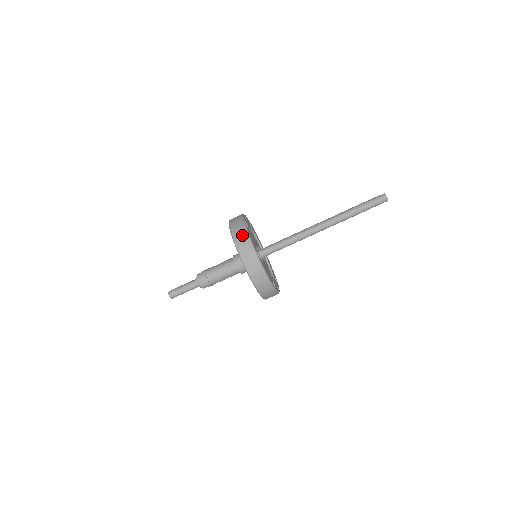
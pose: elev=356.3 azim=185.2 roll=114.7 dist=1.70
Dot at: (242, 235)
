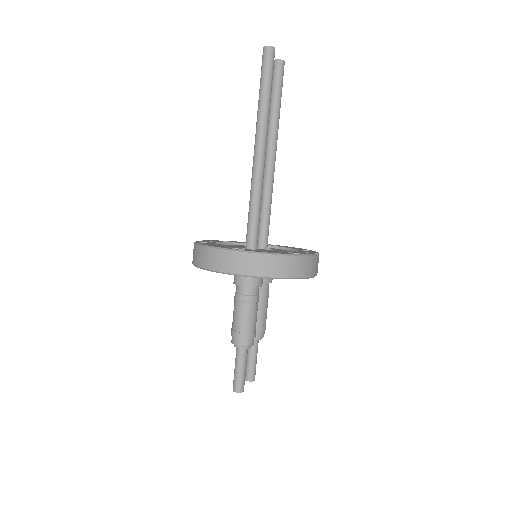
Dot at: (203, 254)
